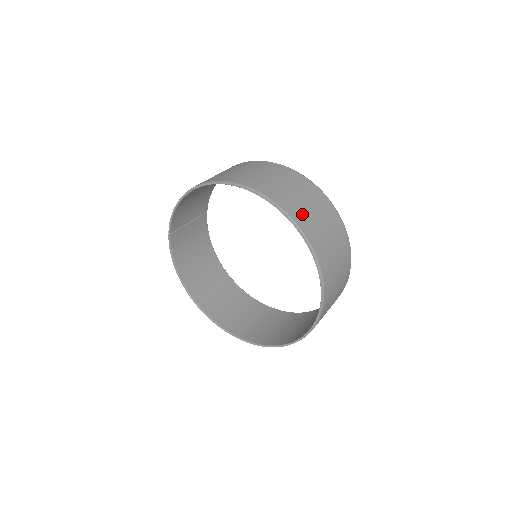
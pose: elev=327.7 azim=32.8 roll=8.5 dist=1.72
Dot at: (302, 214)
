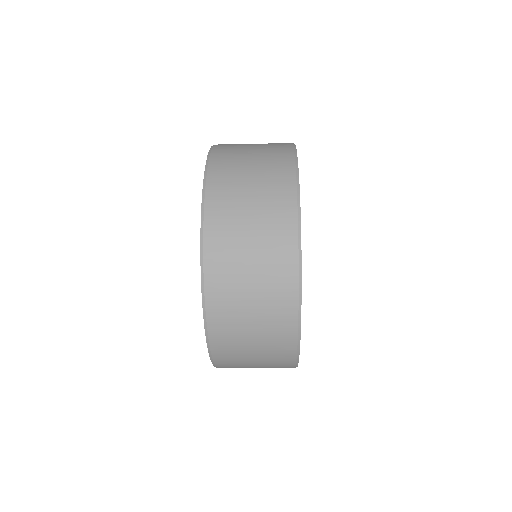
Dot at: occluded
